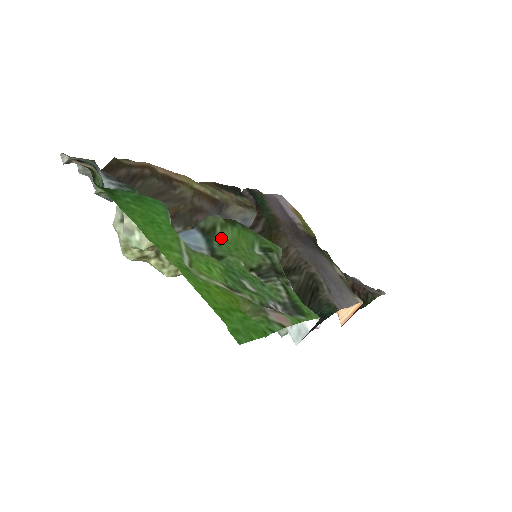
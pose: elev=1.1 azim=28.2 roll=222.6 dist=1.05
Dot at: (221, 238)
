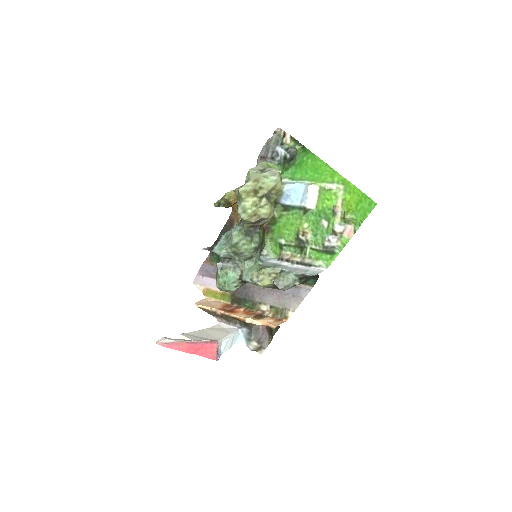
Dot at: (288, 215)
